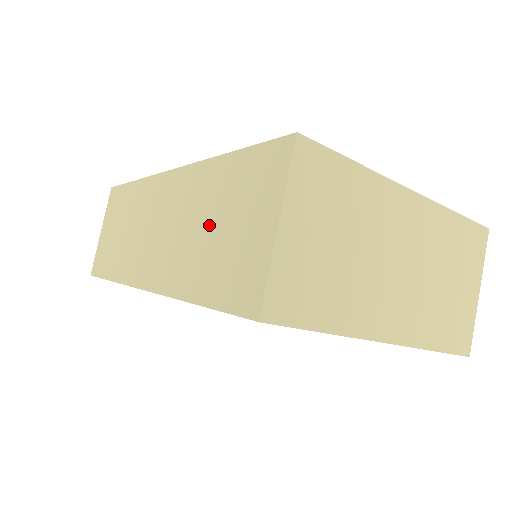
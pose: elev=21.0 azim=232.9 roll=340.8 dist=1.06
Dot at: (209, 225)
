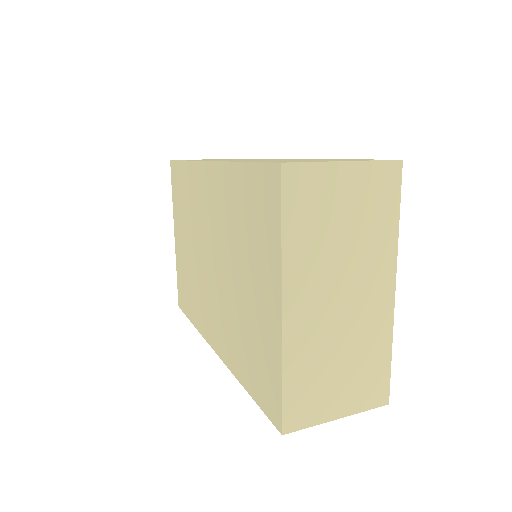
Dot at: (297, 160)
